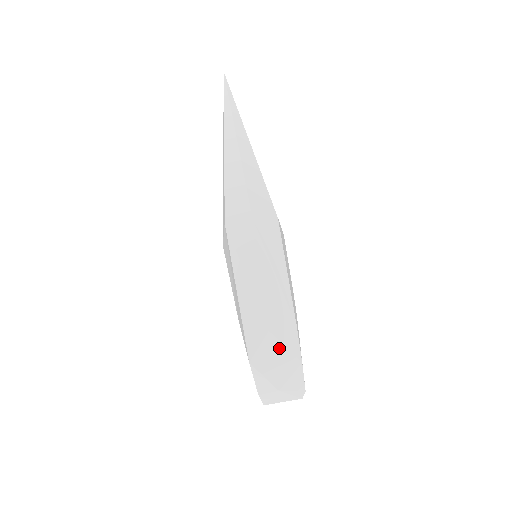
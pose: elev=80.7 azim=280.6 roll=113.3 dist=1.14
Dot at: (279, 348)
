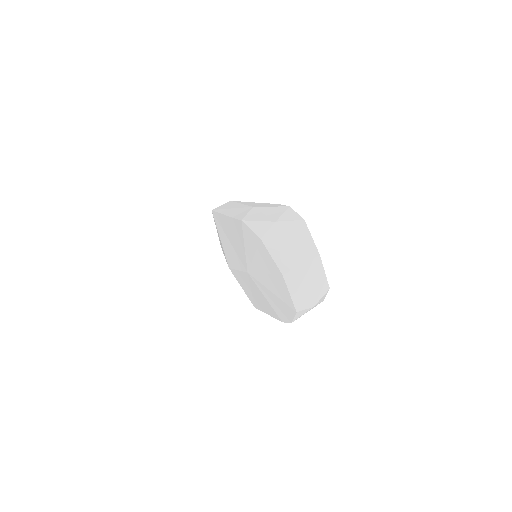
Dot at: (266, 209)
